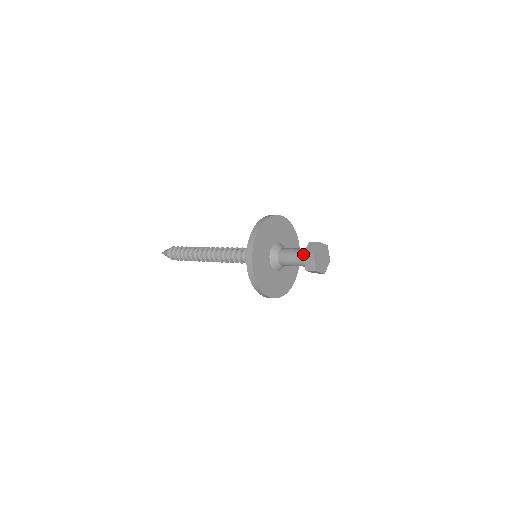
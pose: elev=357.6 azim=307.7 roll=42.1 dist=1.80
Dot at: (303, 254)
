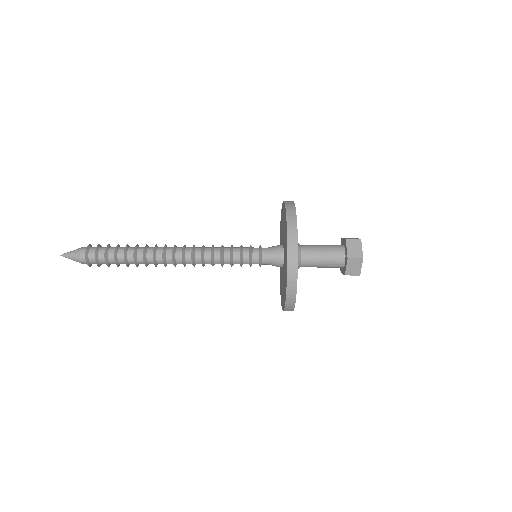
Dot at: (348, 257)
